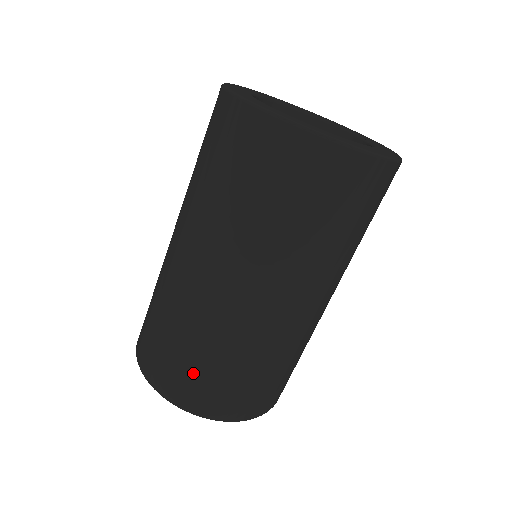
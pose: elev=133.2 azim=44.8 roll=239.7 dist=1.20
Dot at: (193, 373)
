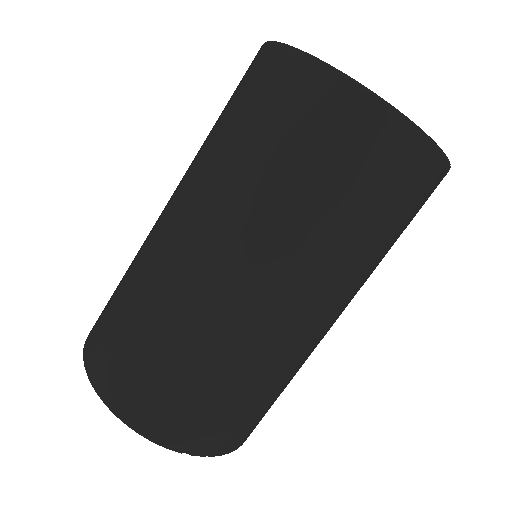
Dot at: (113, 330)
